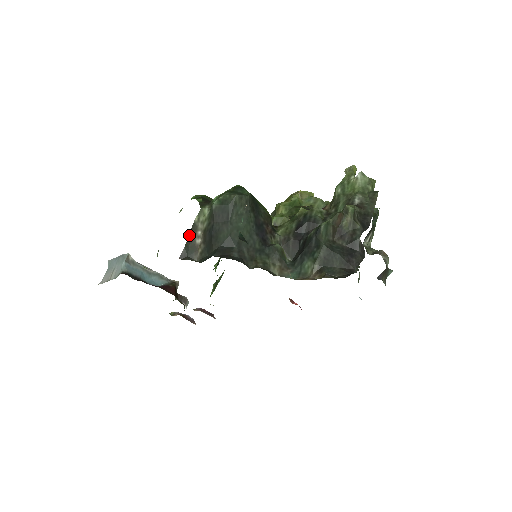
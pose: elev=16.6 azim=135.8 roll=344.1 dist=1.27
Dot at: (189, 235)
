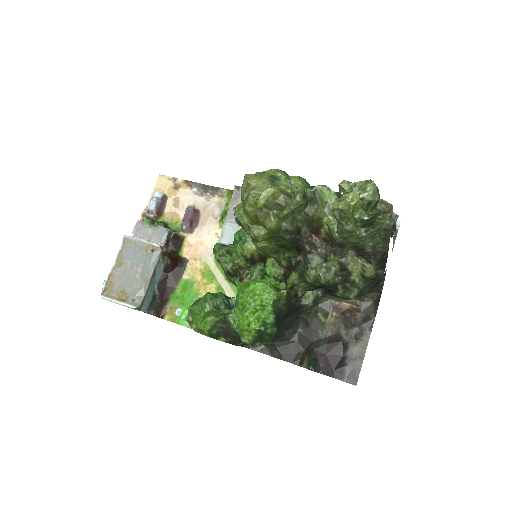
Dot at: occluded
